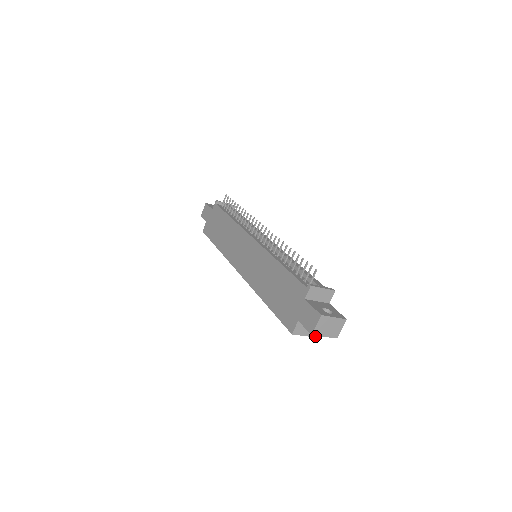
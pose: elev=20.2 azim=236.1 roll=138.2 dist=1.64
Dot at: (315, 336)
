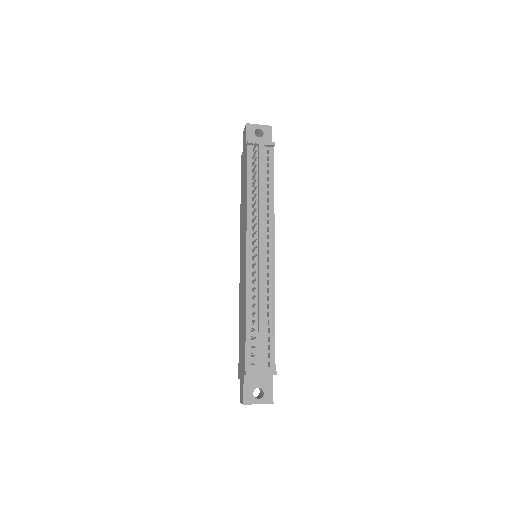
Dot at: occluded
